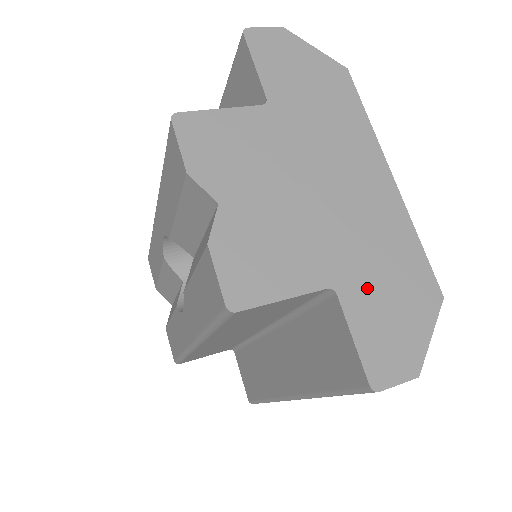
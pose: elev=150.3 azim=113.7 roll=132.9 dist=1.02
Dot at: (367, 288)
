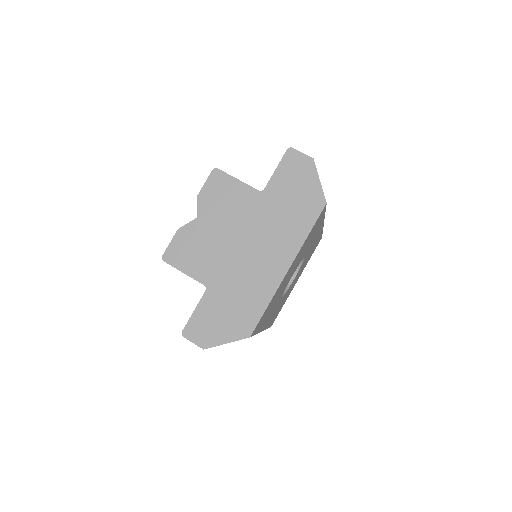
Dot at: (220, 301)
